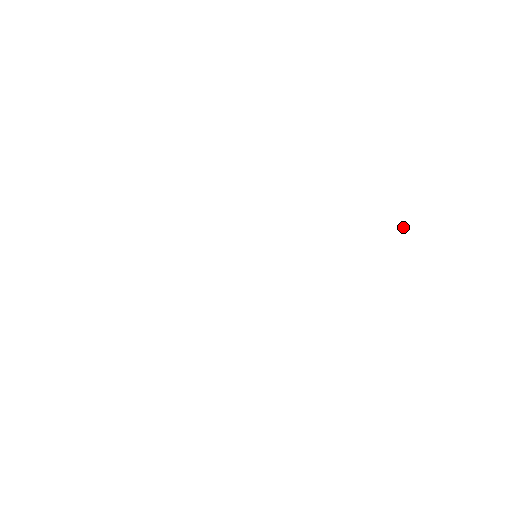
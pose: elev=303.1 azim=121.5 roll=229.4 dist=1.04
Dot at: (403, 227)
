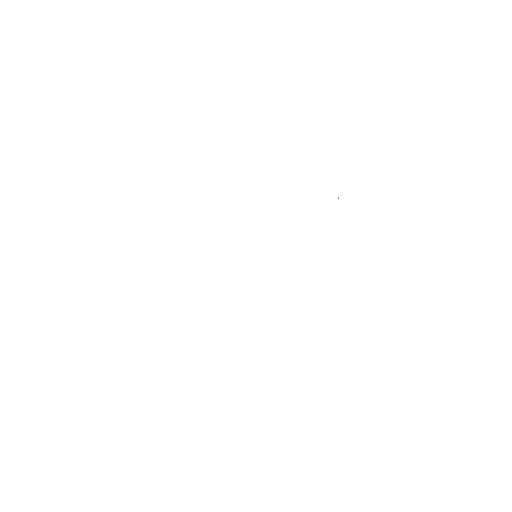
Dot at: occluded
